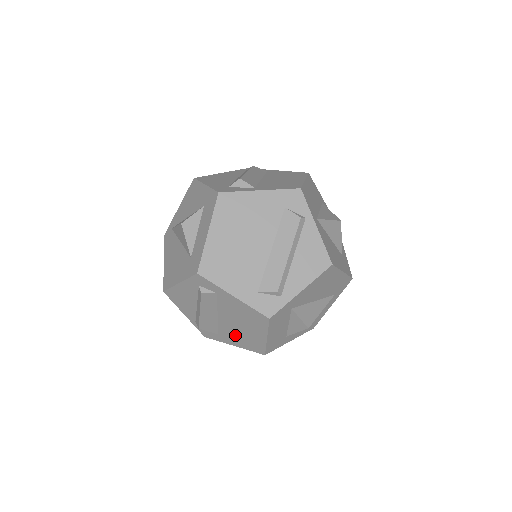
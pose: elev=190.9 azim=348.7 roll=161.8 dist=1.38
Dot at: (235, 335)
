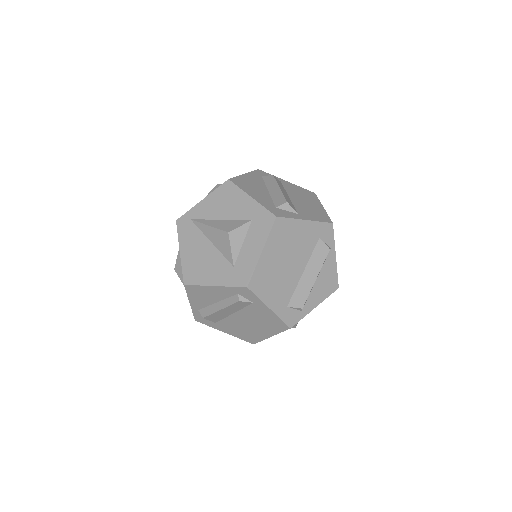
Dot at: (236, 328)
